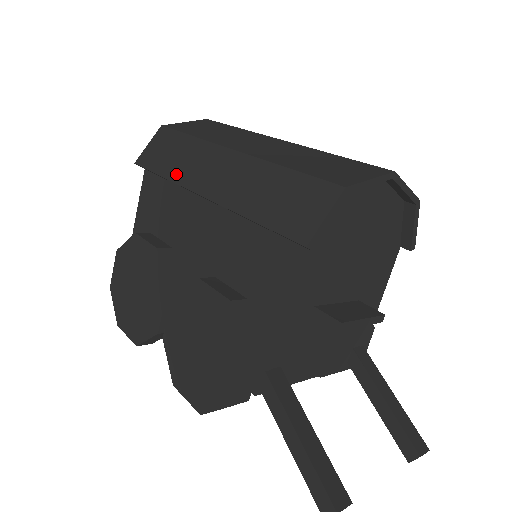
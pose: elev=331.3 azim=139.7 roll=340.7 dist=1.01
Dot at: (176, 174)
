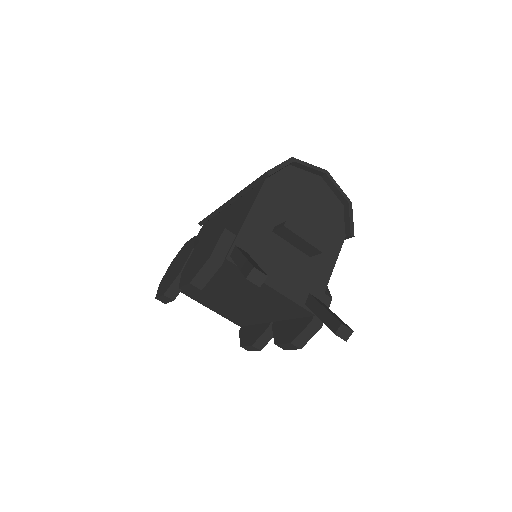
Dot at: occluded
